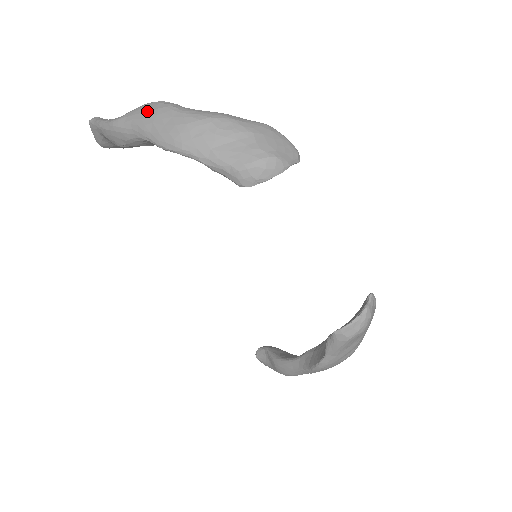
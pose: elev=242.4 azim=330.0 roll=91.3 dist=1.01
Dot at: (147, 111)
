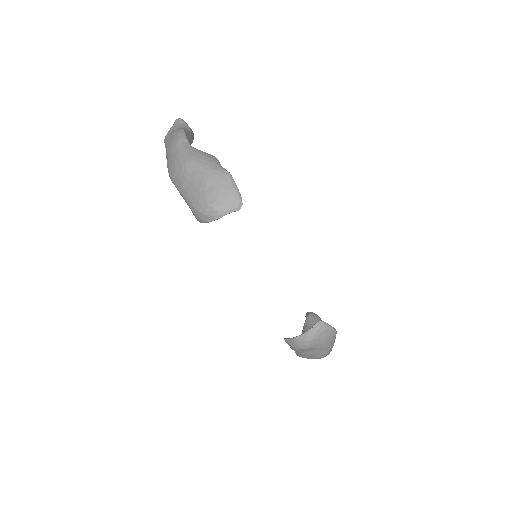
Dot at: (170, 140)
